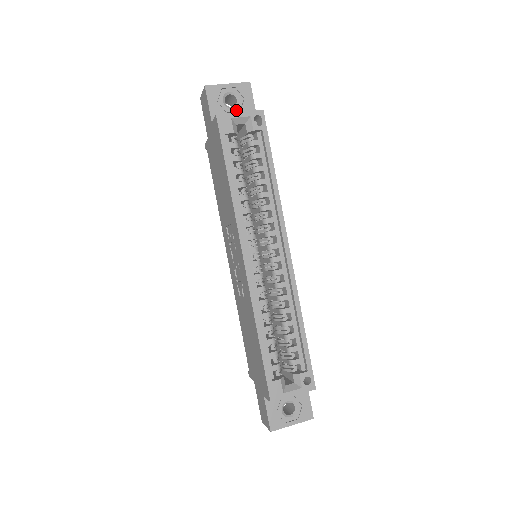
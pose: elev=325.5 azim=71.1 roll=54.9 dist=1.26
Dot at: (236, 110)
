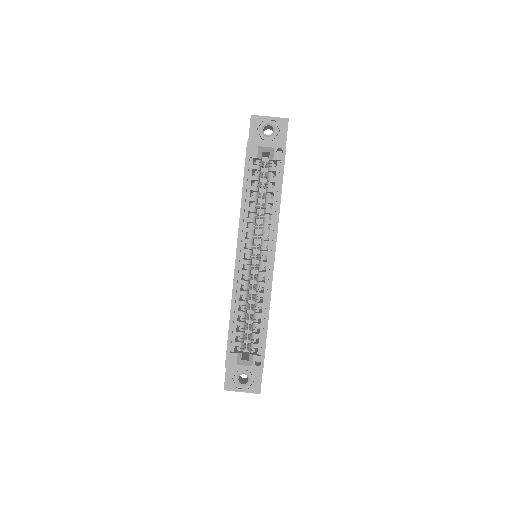
Dot at: (270, 139)
